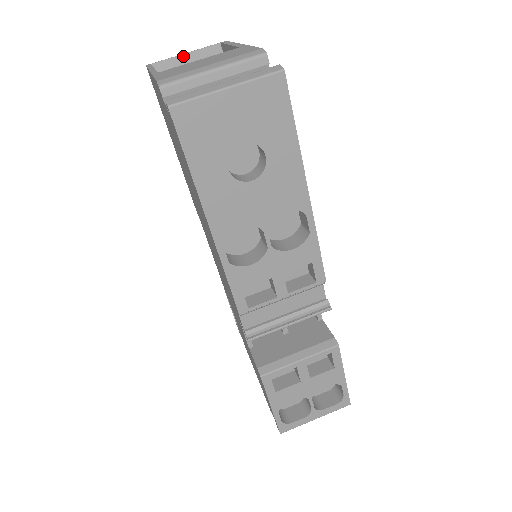
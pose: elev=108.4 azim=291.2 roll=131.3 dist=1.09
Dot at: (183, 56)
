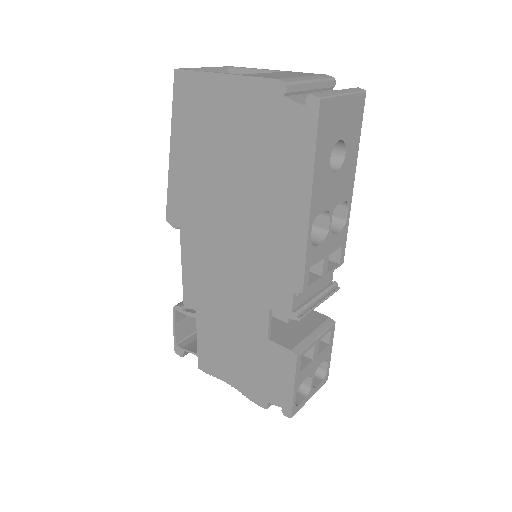
Dot at: (203, 69)
